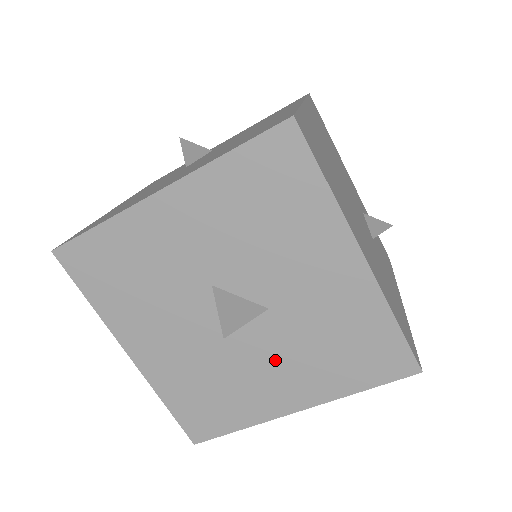
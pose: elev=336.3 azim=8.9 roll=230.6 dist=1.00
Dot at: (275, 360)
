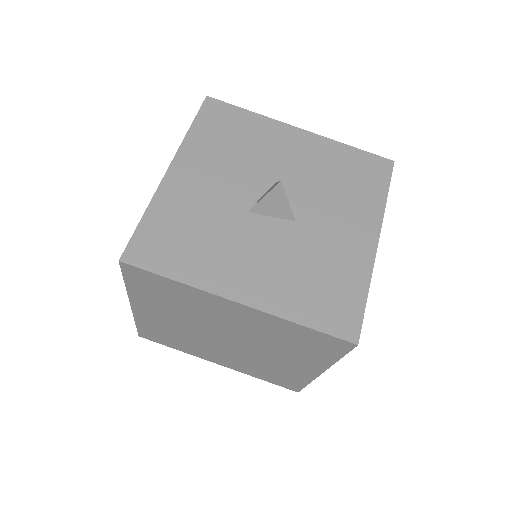
Dot at: (264, 253)
